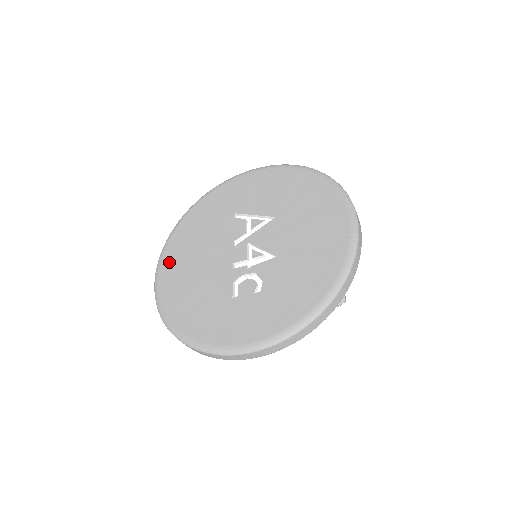
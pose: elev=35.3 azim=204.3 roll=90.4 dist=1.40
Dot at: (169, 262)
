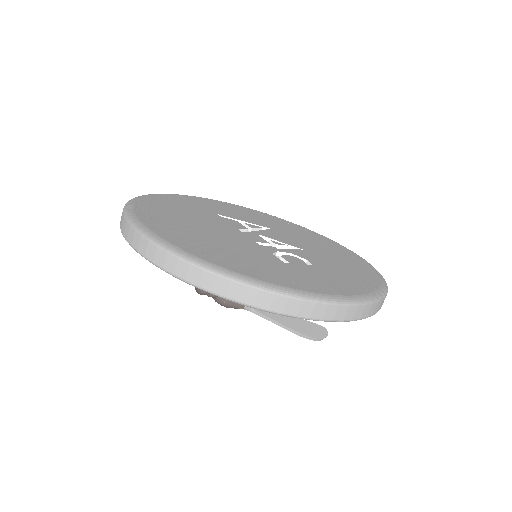
Dot at: (153, 219)
